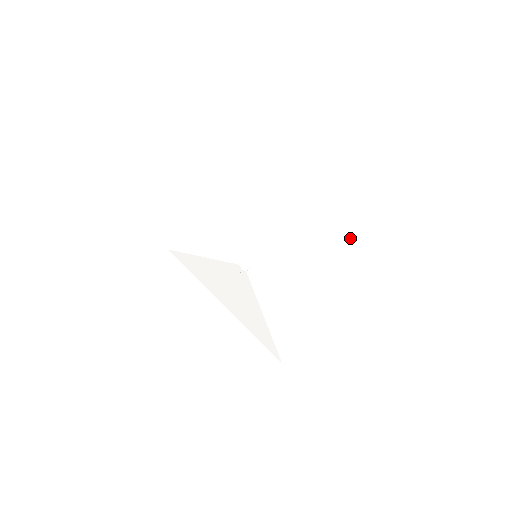
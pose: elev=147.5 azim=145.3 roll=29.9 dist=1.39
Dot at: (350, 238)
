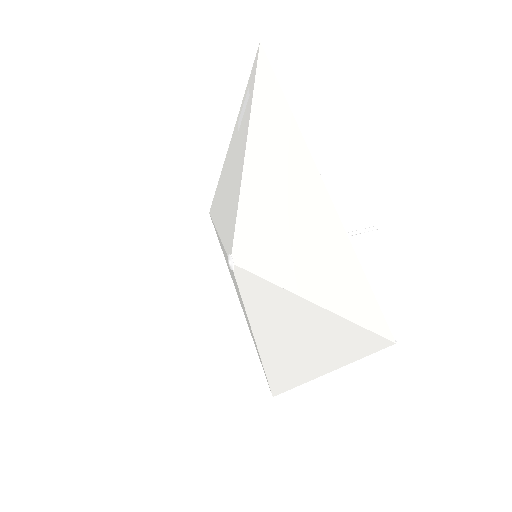
Dot at: (339, 281)
